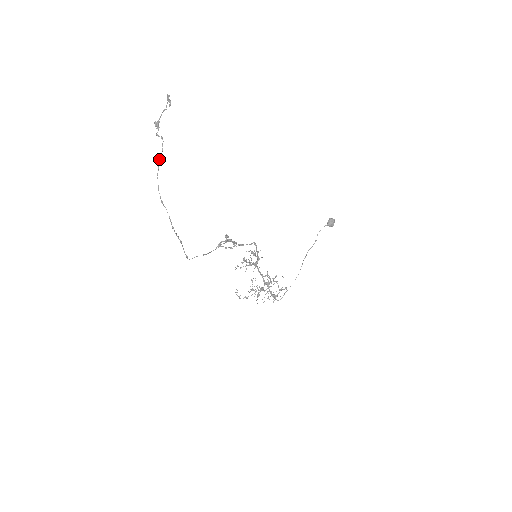
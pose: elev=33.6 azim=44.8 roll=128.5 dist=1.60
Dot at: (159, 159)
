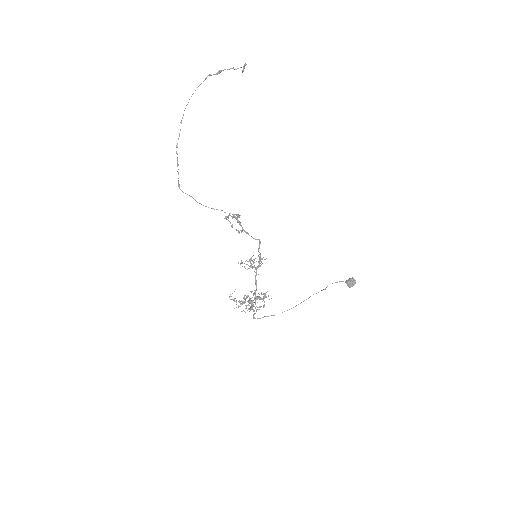
Dot at: occluded
